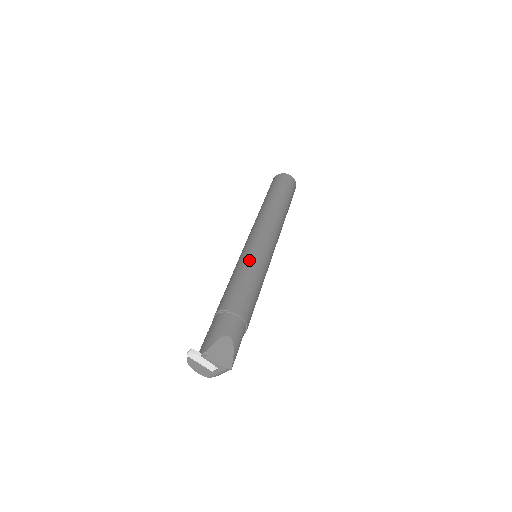
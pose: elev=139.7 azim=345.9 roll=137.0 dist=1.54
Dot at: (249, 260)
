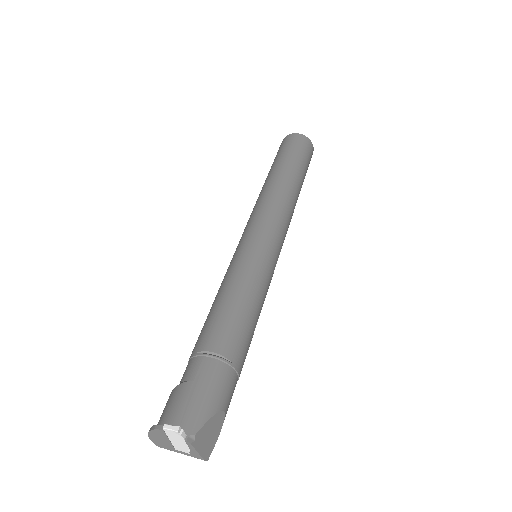
Dot at: (262, 275)
